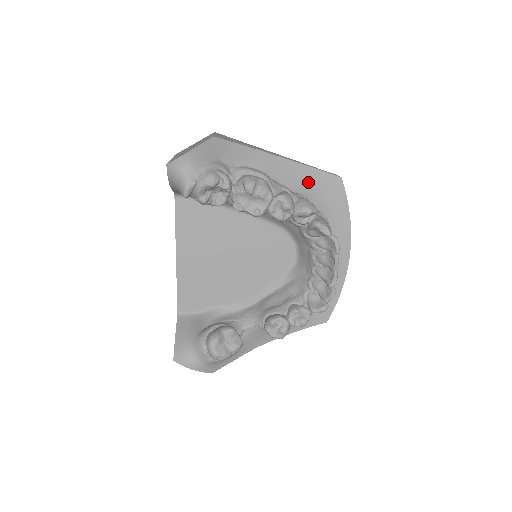
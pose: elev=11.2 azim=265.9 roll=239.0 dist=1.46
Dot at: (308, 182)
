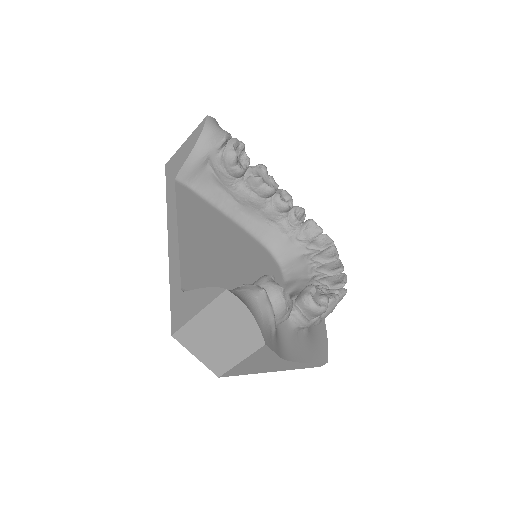
Dot at: occluded
